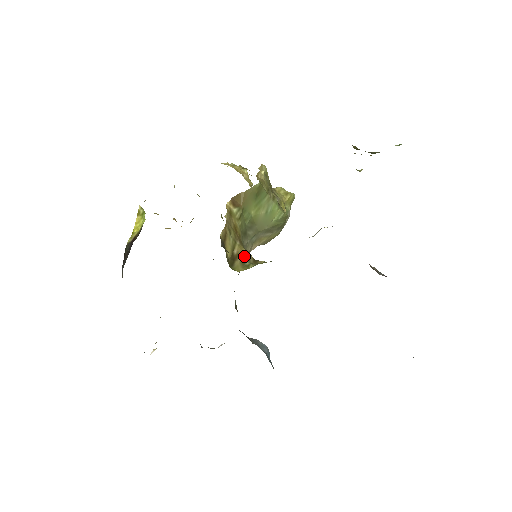
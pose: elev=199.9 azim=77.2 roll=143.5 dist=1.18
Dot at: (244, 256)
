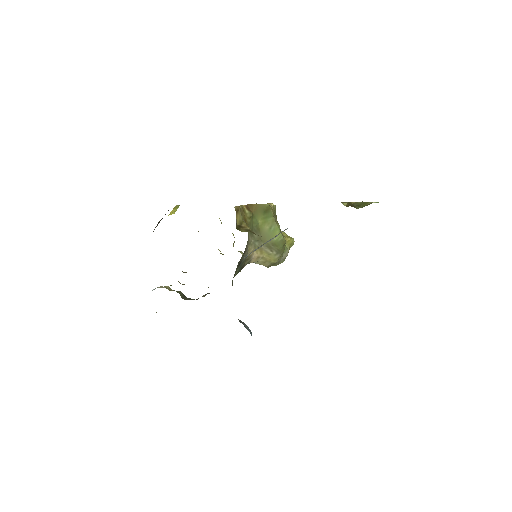
Dot at: (248, 229)
